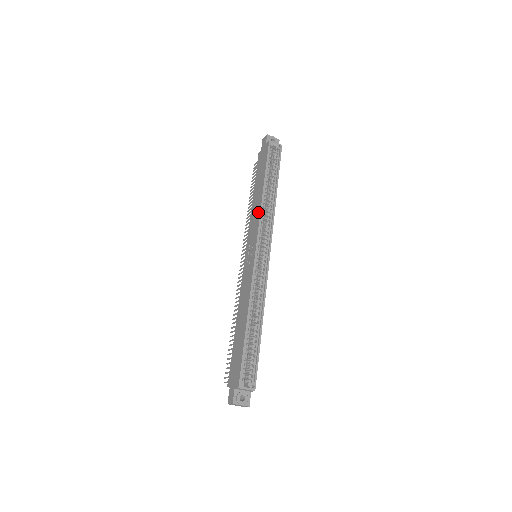
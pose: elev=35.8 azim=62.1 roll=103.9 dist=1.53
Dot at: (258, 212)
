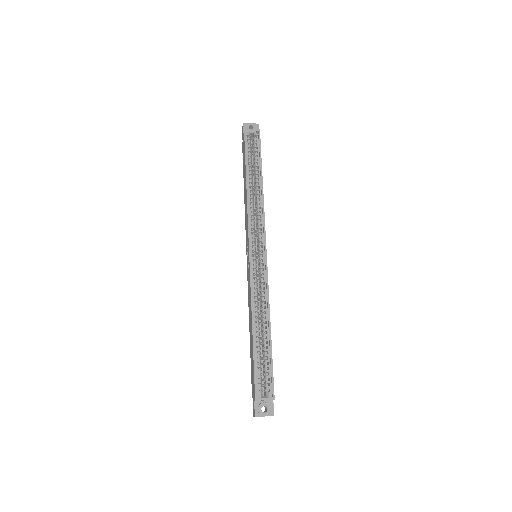
Dot at: (246, 210)
